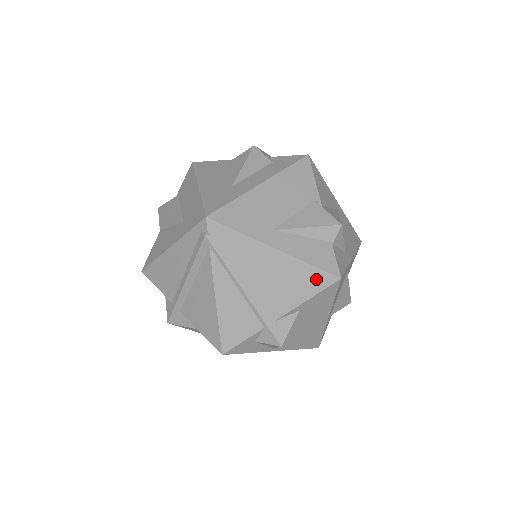
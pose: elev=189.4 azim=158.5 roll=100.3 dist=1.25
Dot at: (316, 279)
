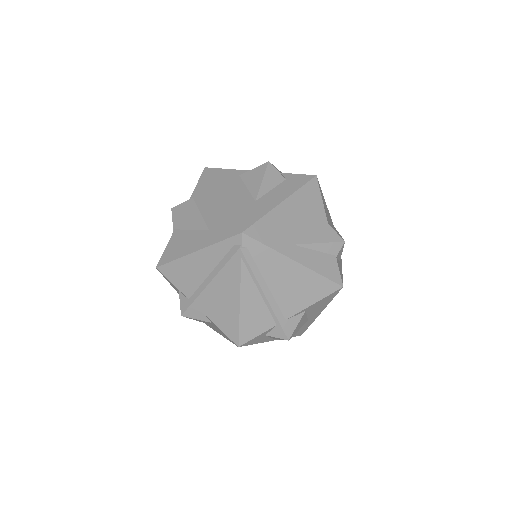
Dot at: (324, 287)
